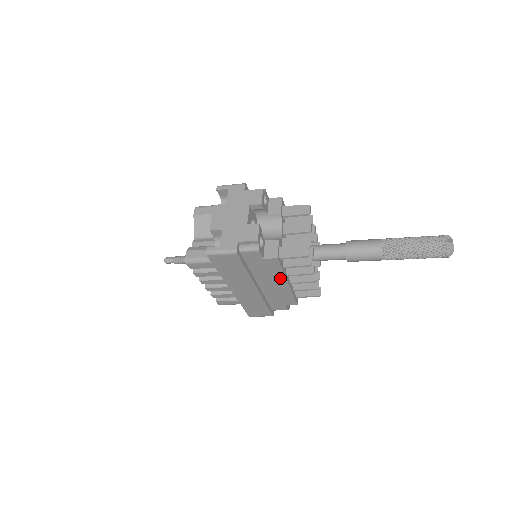
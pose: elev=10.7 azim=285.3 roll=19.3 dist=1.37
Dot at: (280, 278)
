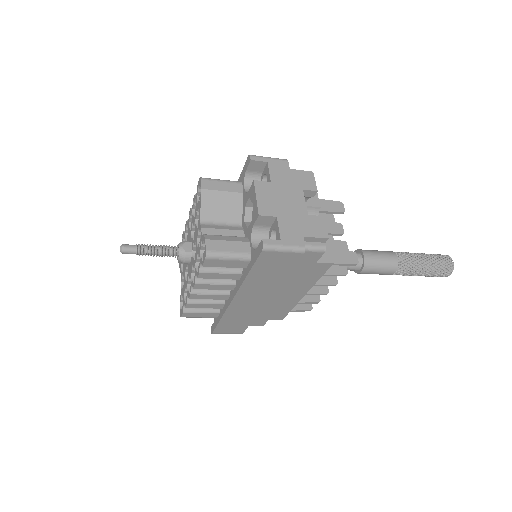
Dot at: (304, 288)
